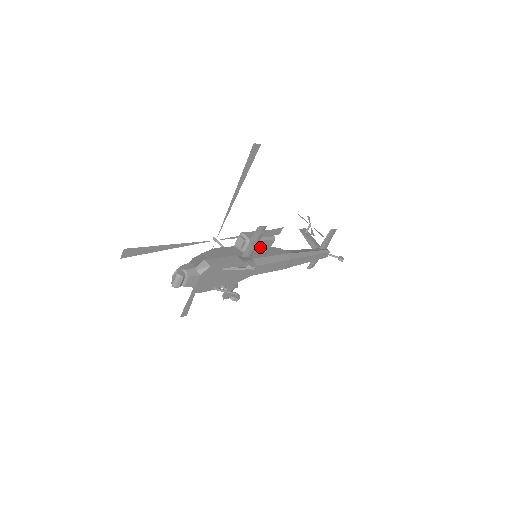
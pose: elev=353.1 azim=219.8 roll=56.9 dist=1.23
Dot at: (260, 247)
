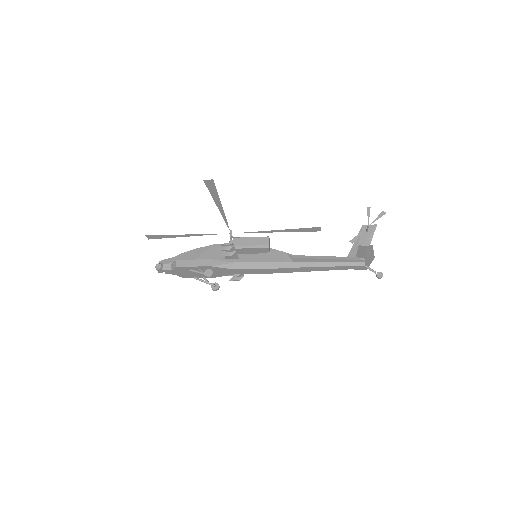
Dot at: (253, 251)
